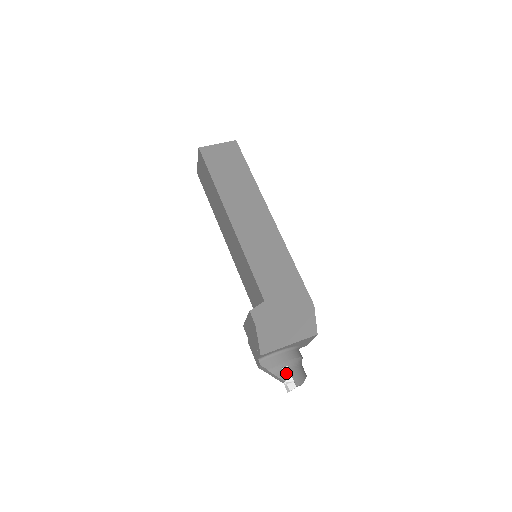
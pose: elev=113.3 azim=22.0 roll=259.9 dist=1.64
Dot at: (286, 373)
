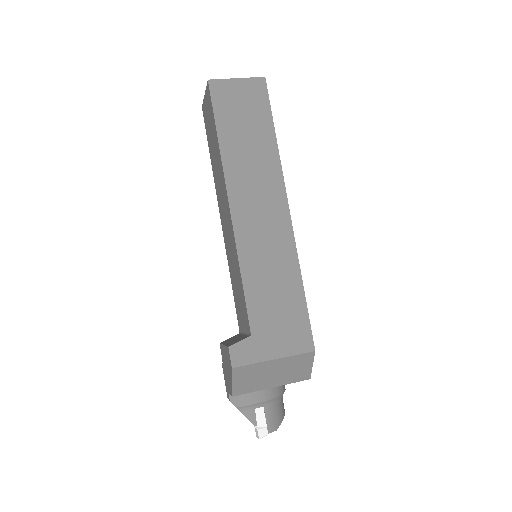
Dot at: (260, 415)
